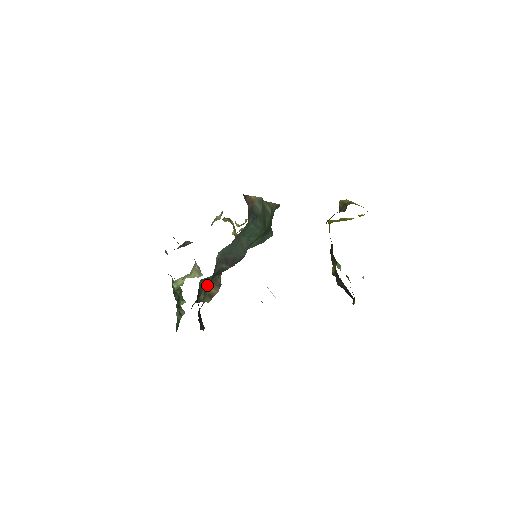
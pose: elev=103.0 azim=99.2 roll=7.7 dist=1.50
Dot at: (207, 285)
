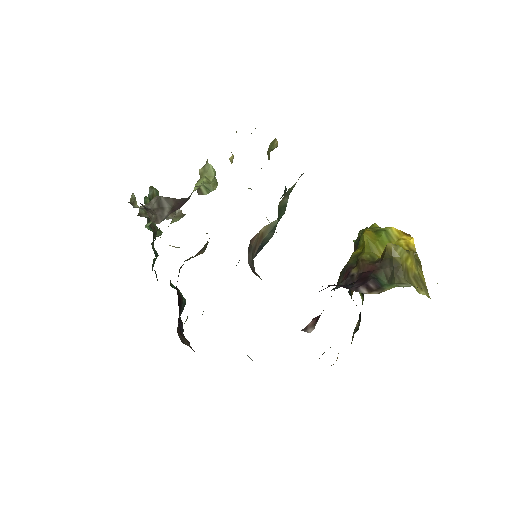
Dot at: occluded
